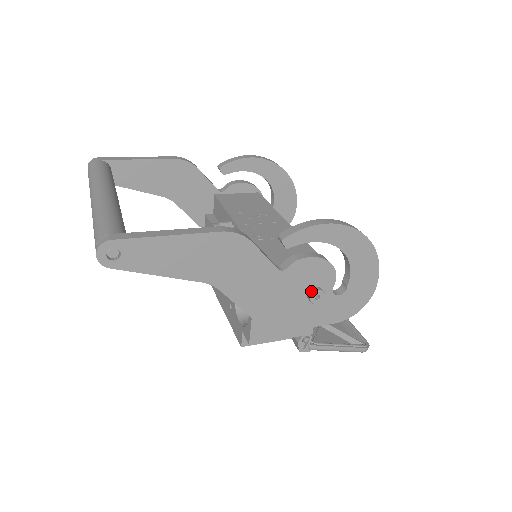
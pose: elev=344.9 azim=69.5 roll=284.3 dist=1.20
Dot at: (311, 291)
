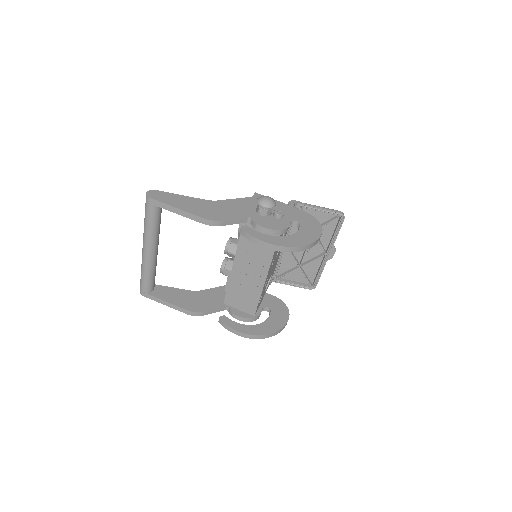
Dot at: occluded
